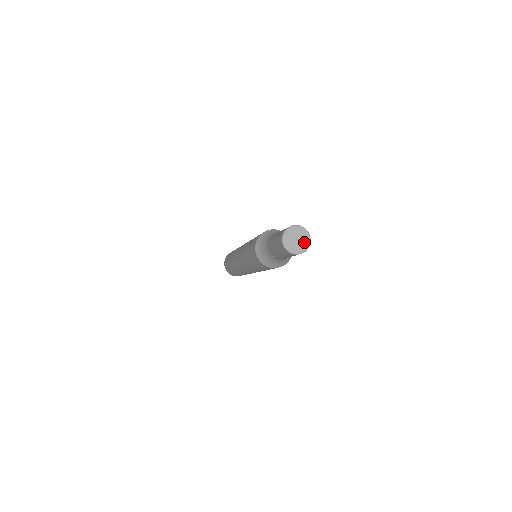
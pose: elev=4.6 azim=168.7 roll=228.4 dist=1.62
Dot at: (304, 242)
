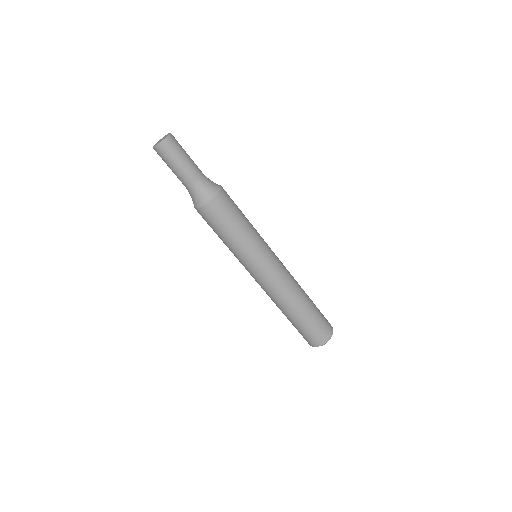
Dot at: (164, 138)
